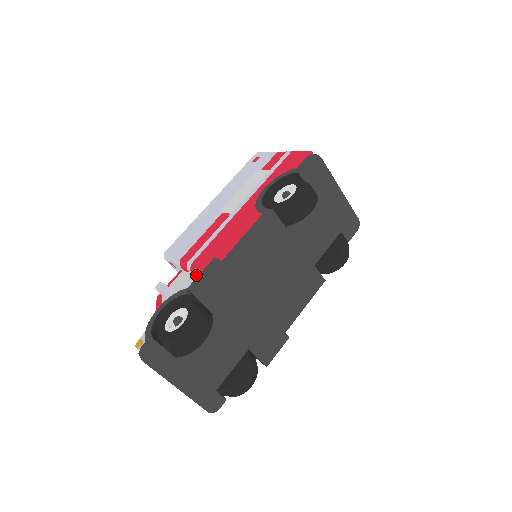
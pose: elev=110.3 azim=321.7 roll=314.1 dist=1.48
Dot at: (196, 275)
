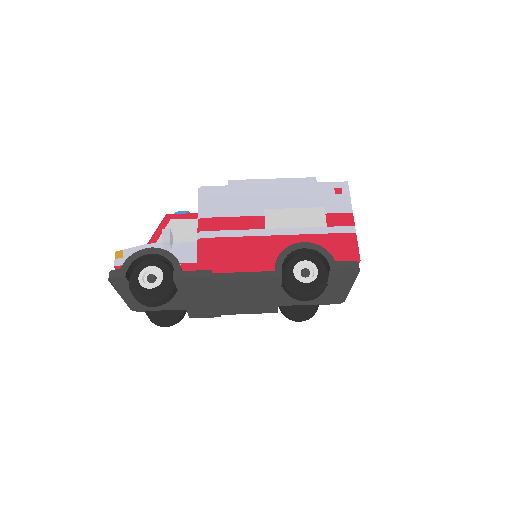
Dot at: (197, 248)
